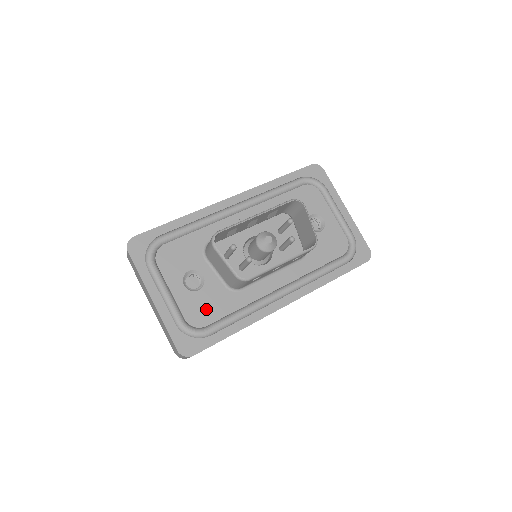
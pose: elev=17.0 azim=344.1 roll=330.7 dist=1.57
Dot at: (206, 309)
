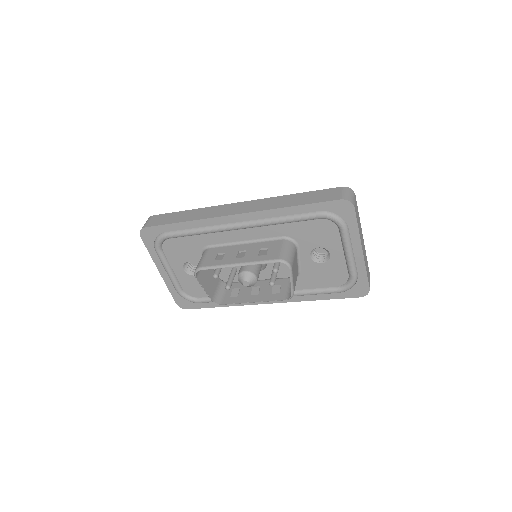
Dot at: (199, 288)
